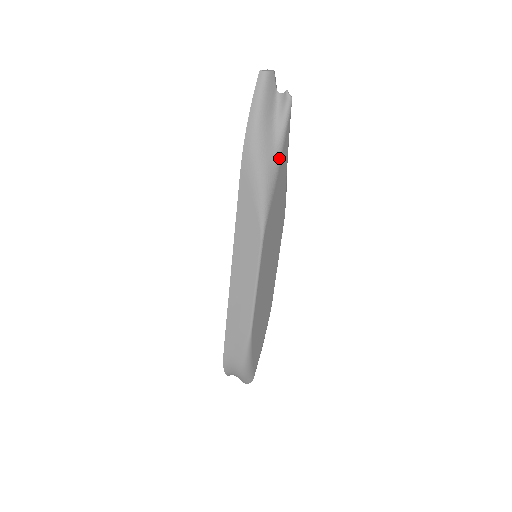
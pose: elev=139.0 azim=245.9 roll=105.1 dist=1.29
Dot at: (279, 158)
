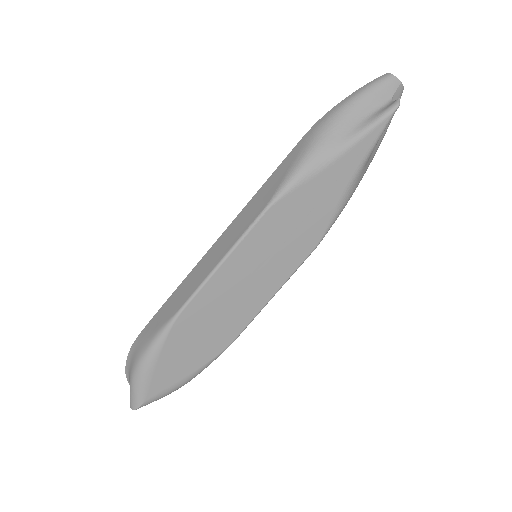
Dot at: (345, 148)
